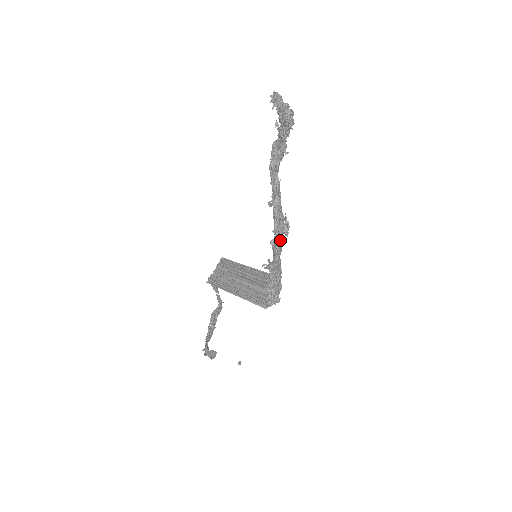
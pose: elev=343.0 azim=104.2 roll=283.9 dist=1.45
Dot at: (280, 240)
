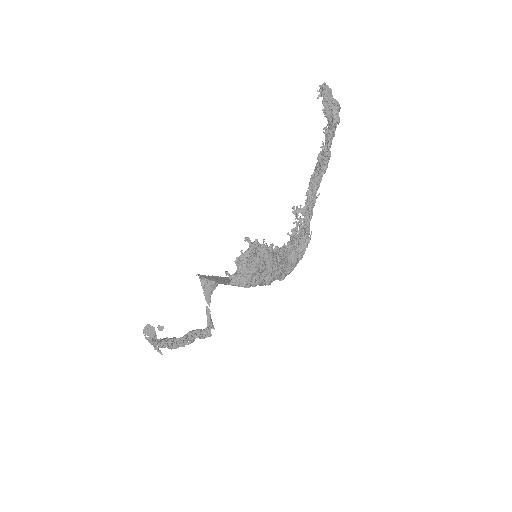
Dot at: (287, 243)
